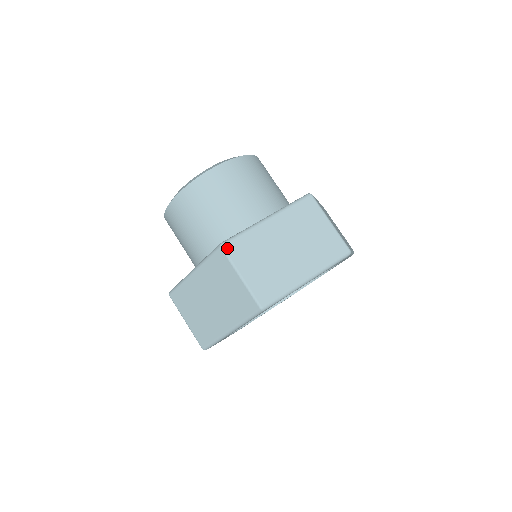
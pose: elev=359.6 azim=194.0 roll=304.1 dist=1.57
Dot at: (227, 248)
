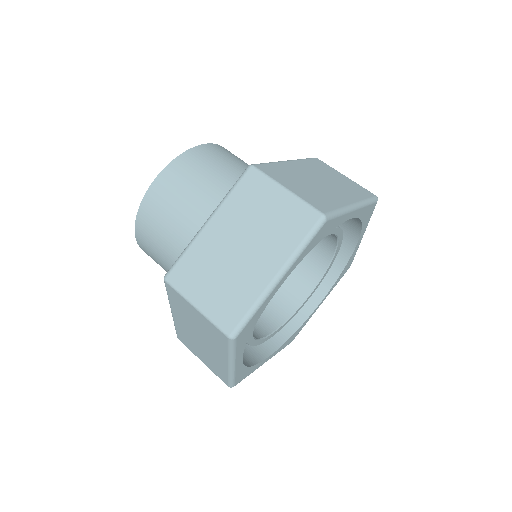
Dot at: (171, 279)
